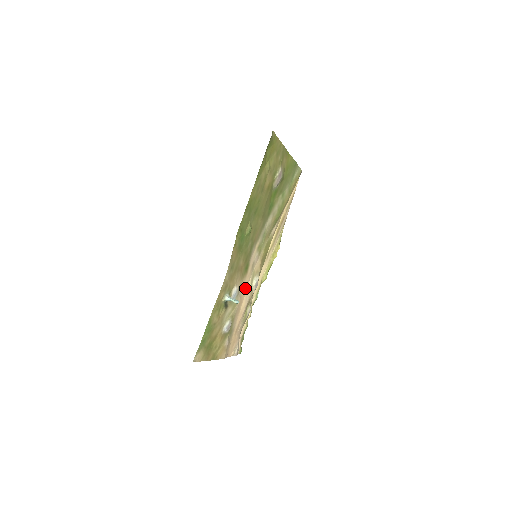
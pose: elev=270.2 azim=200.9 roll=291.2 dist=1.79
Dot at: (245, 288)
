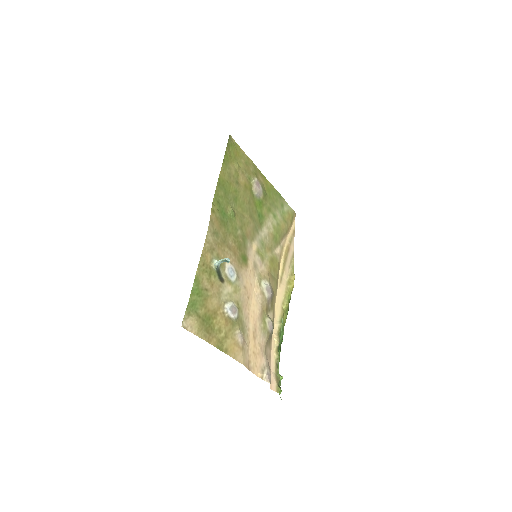
Dot at: (250, 283)
